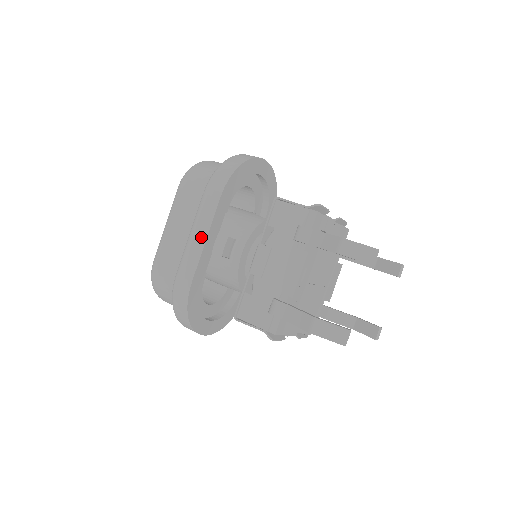
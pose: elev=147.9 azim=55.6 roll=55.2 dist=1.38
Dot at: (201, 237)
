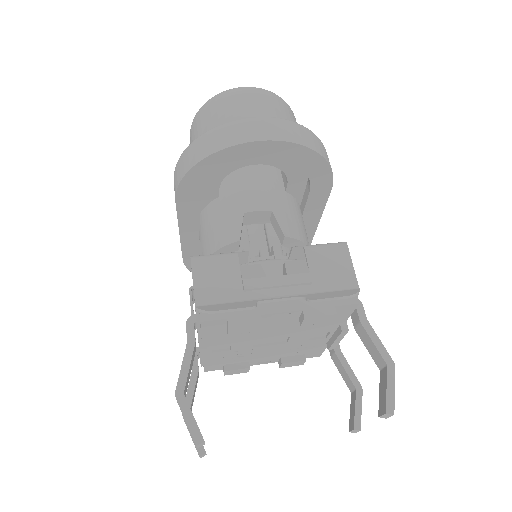
Dot at: occluded
